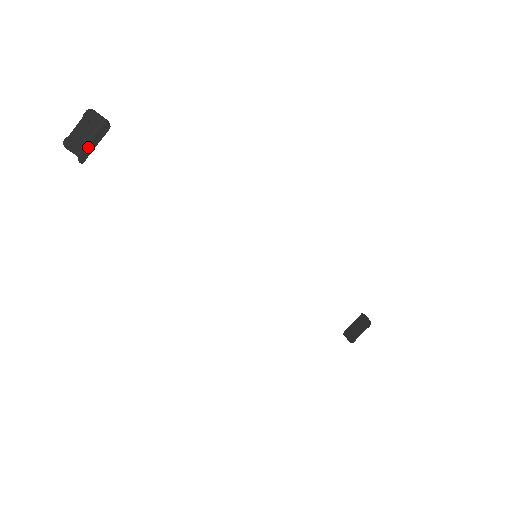
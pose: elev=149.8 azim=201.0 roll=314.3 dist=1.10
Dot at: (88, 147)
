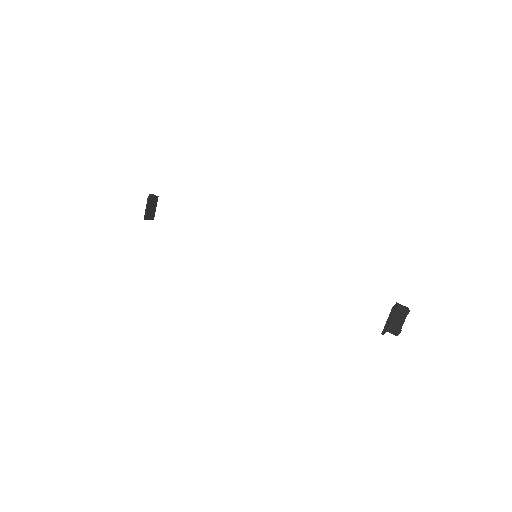
Dot at: (150, 212)
